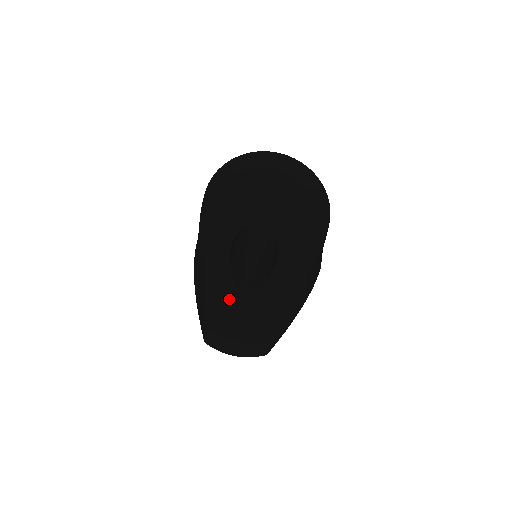
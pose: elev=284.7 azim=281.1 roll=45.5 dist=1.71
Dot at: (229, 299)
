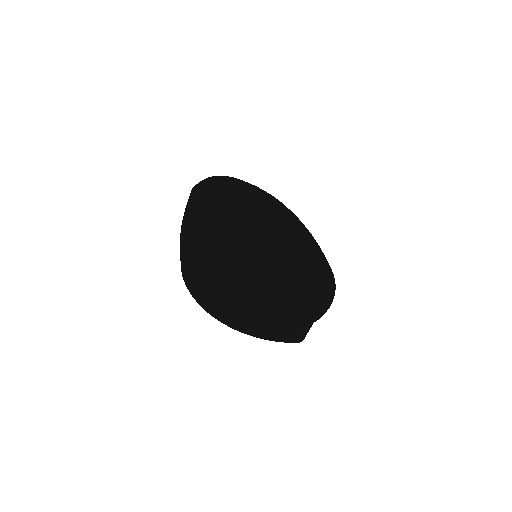
Dot at: occluded
